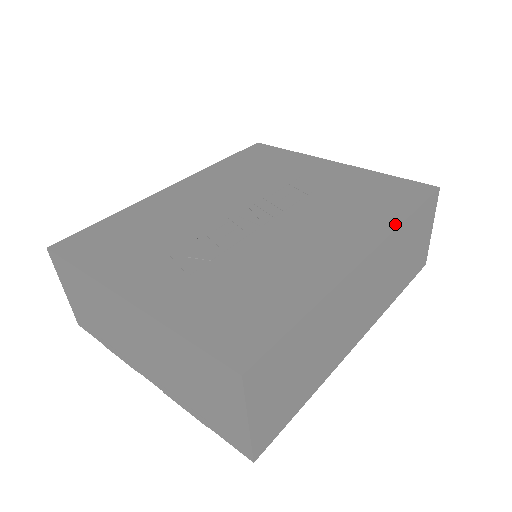
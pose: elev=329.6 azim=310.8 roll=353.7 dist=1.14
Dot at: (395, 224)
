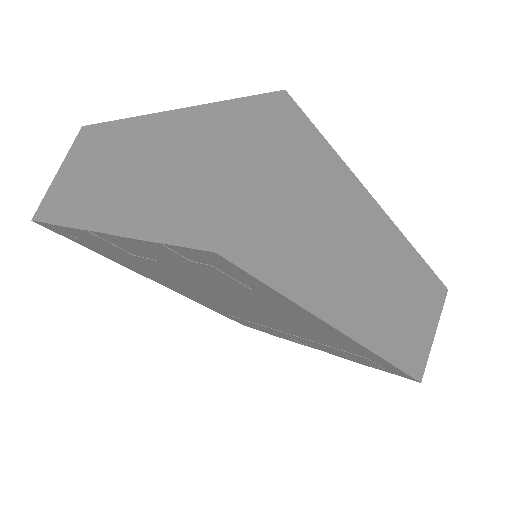
Dot at: occluded
